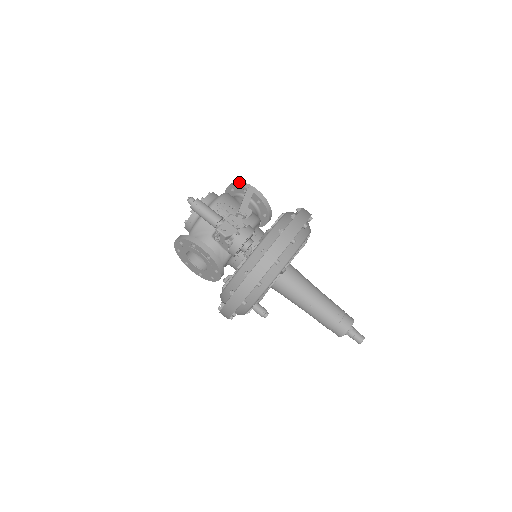
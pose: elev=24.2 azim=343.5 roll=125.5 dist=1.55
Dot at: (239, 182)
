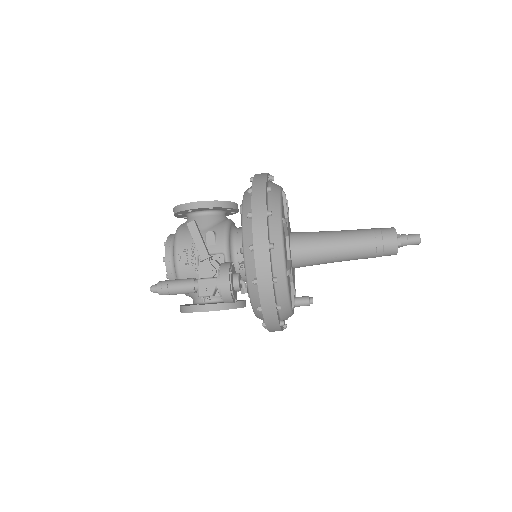
Dot at: (177, 207)
